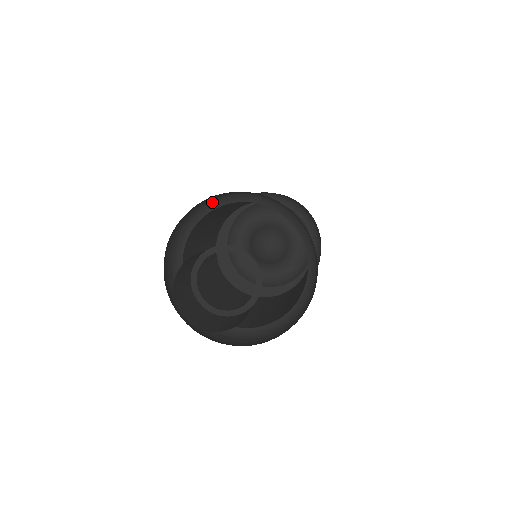
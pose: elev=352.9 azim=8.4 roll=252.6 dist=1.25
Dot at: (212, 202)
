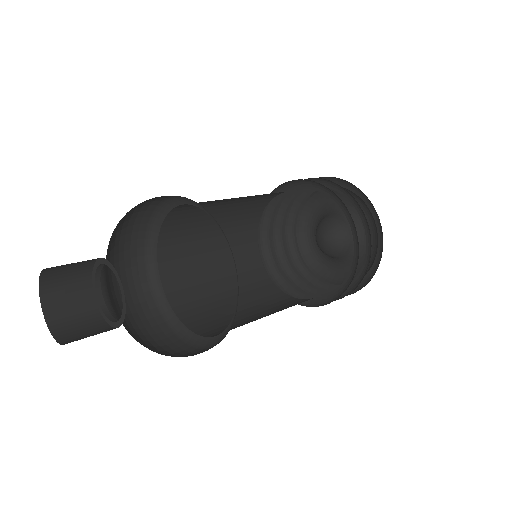
Dot at: (166, 203)
